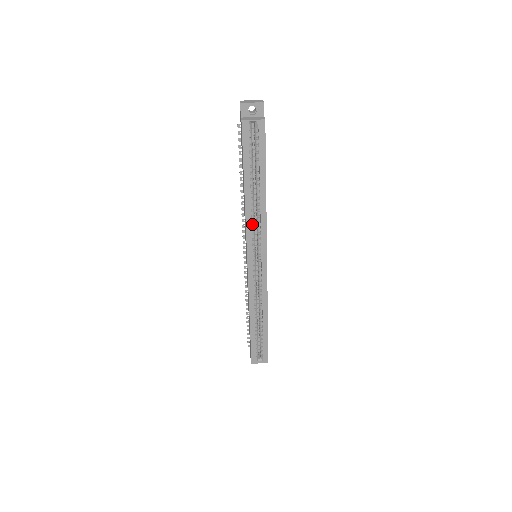
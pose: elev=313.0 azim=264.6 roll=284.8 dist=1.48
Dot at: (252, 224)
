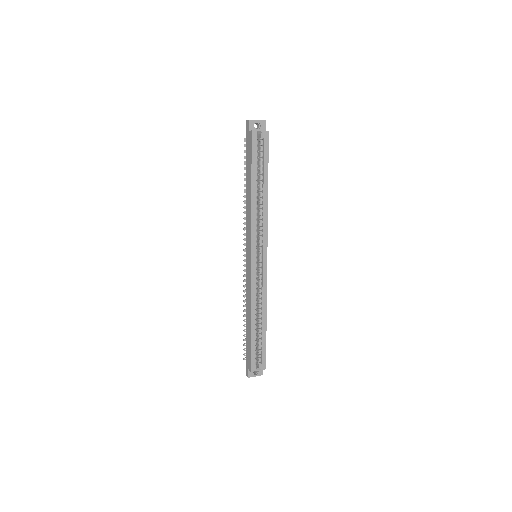
Dot at: (256, 222)
